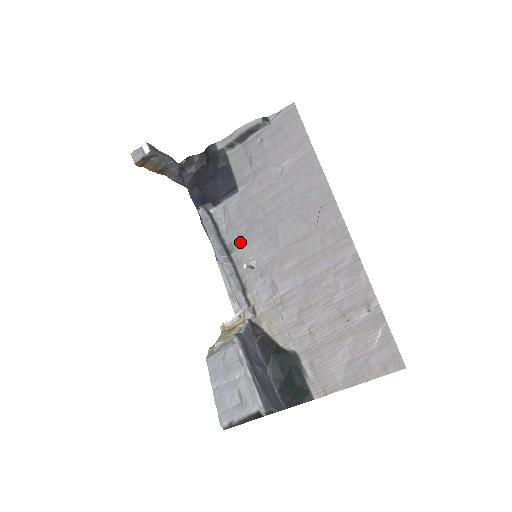
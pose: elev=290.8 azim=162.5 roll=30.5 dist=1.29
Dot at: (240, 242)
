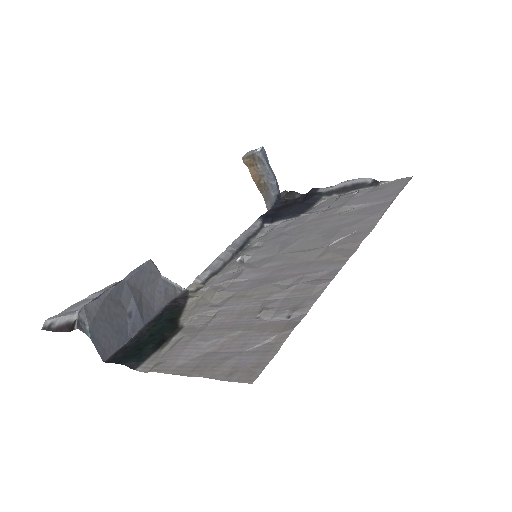
Dot at: (258, 245)
